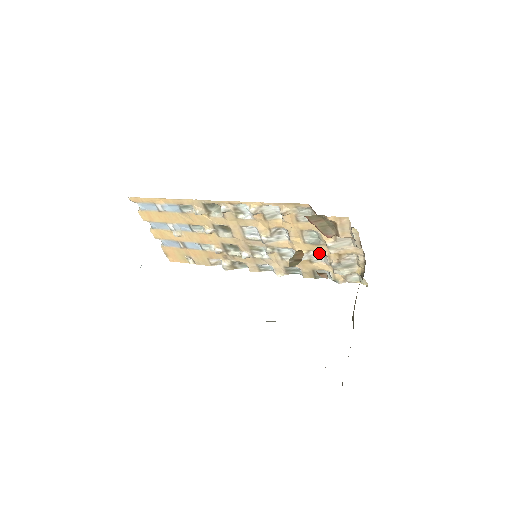
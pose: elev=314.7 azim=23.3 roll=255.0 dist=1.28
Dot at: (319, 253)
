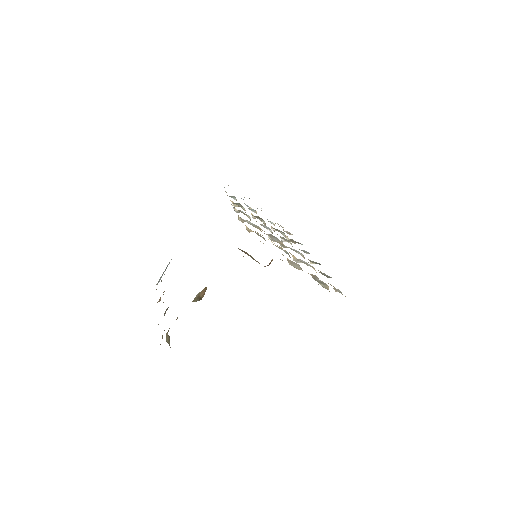
Dot at: occluded
